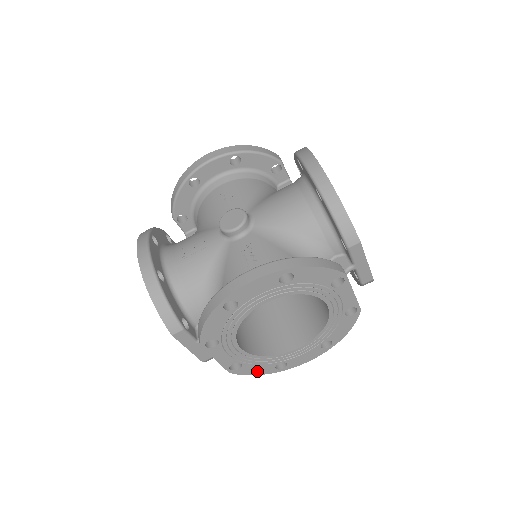
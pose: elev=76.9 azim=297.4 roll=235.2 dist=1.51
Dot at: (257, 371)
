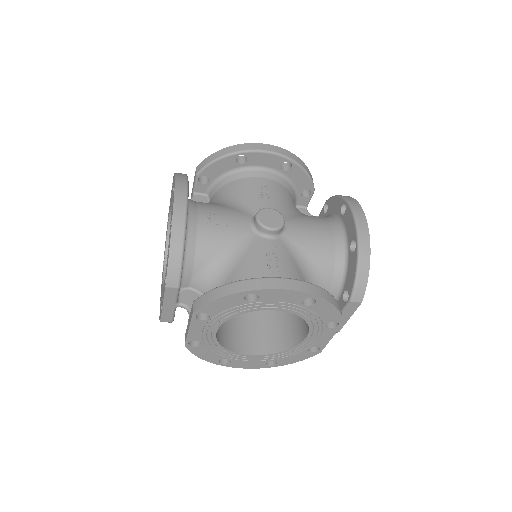
Dot at: (204, 355)
